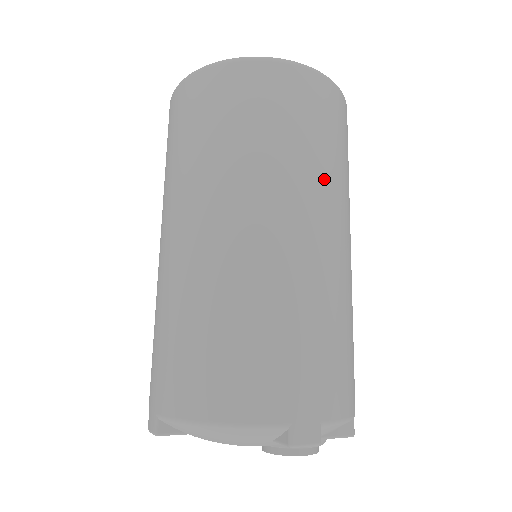
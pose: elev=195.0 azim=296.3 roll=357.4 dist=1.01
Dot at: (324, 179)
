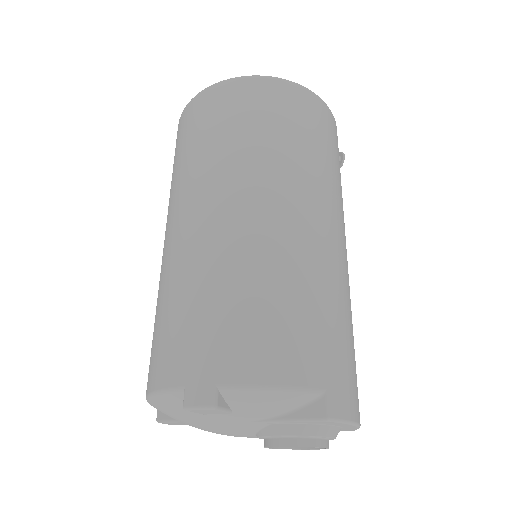
Dot at: (236, 159)
